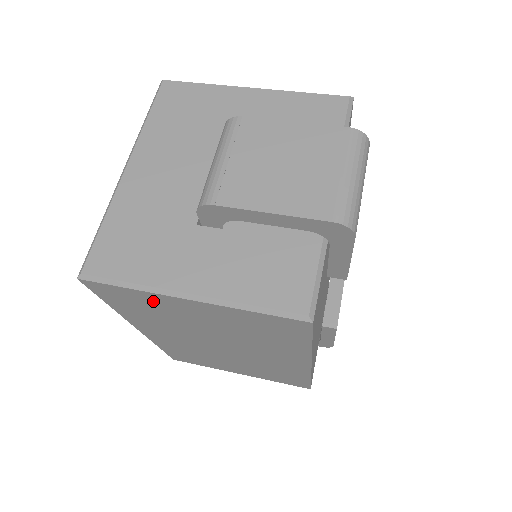
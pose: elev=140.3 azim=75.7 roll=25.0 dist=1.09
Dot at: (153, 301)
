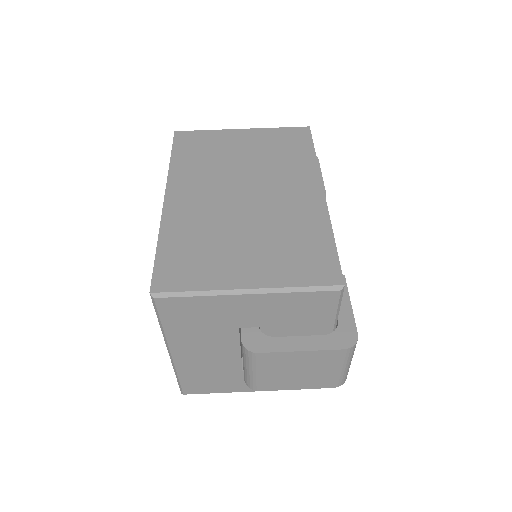
Dot at: occluded
